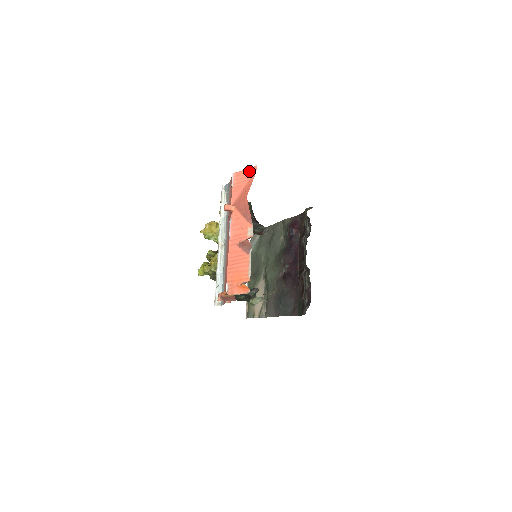
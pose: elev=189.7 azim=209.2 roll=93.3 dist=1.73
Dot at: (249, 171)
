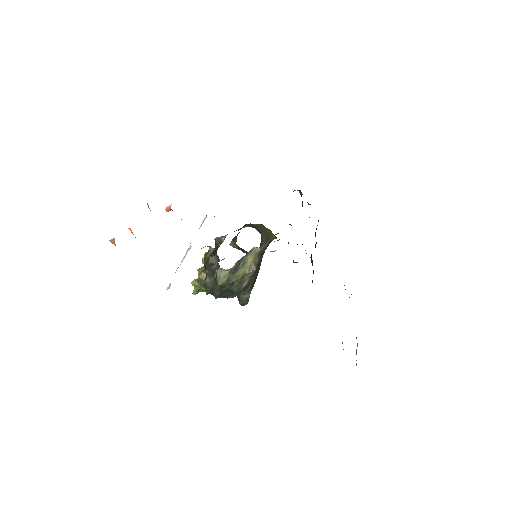
Dot at: occluded
